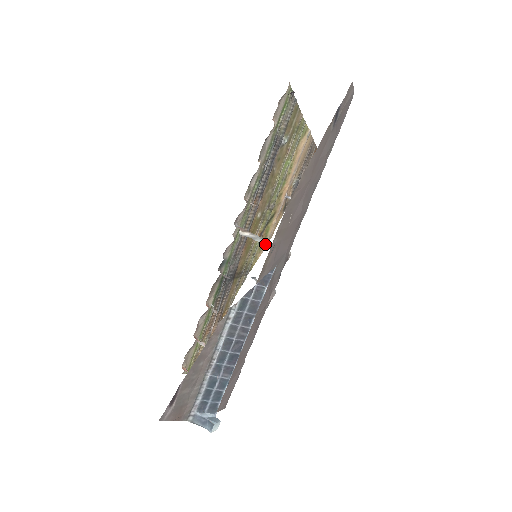
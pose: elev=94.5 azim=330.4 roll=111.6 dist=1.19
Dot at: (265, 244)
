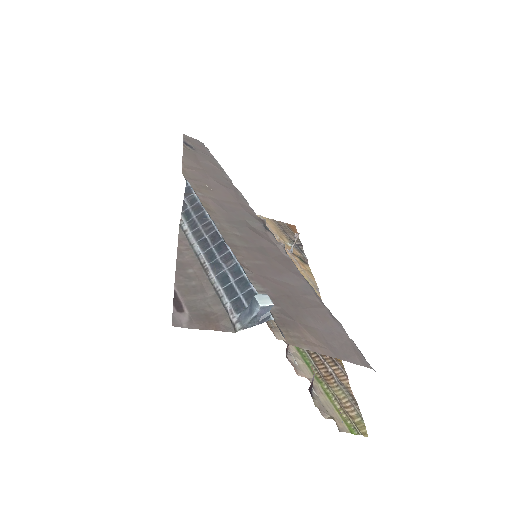
Dot at: (314, 288)
